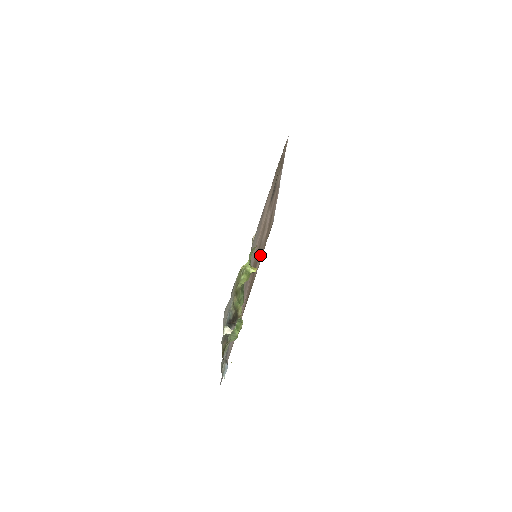
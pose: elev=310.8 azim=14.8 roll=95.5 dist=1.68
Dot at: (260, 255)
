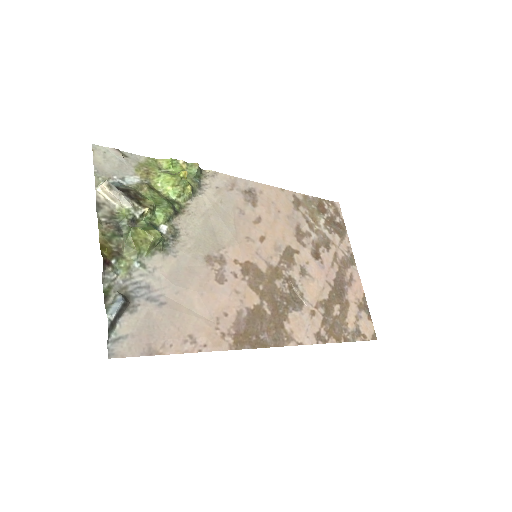
Dot at: (306, 315)
